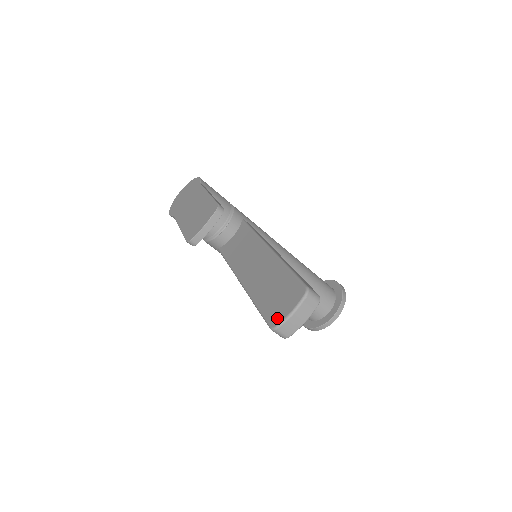
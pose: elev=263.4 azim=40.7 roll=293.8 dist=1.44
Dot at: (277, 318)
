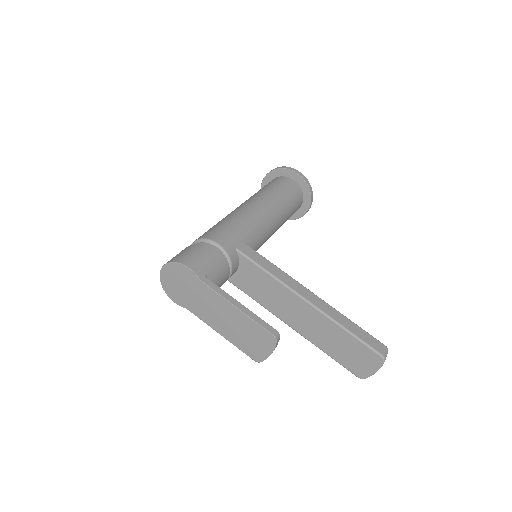
Dot at: (362, 373)
